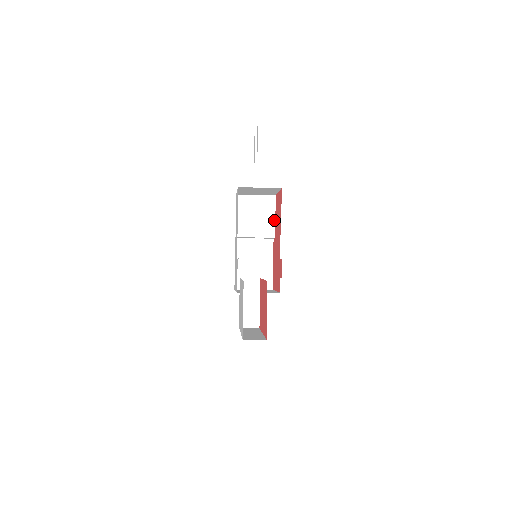
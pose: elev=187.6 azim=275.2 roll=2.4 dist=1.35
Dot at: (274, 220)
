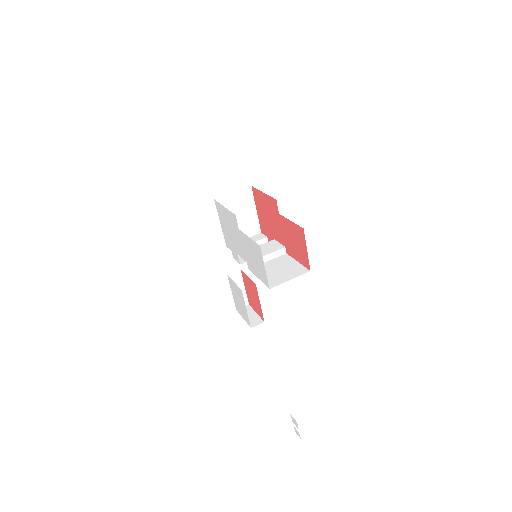
Dot at: (287, 220)
